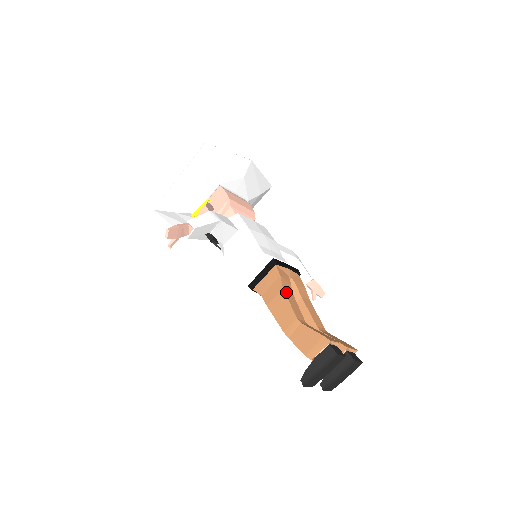
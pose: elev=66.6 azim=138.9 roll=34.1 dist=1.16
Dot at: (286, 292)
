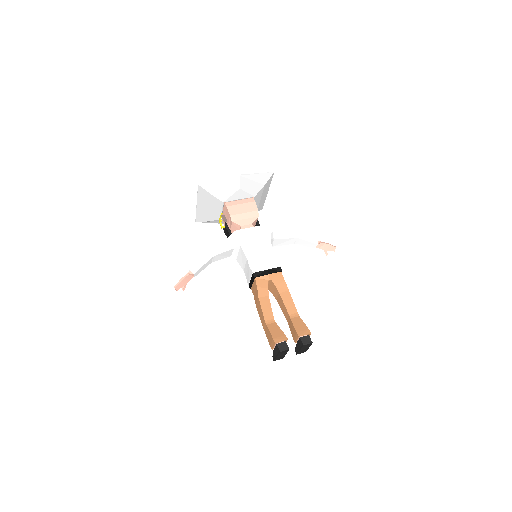
Dot at: (261, 299)
